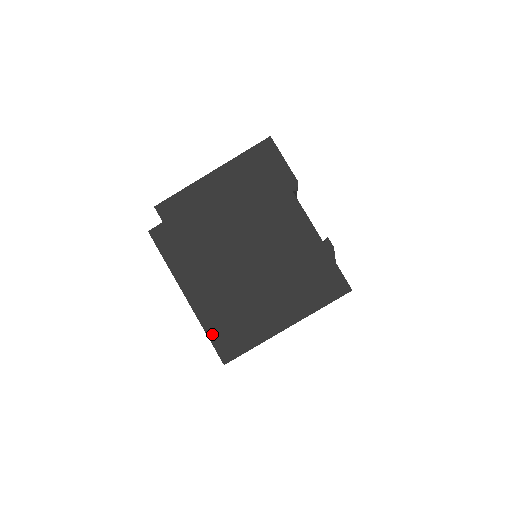
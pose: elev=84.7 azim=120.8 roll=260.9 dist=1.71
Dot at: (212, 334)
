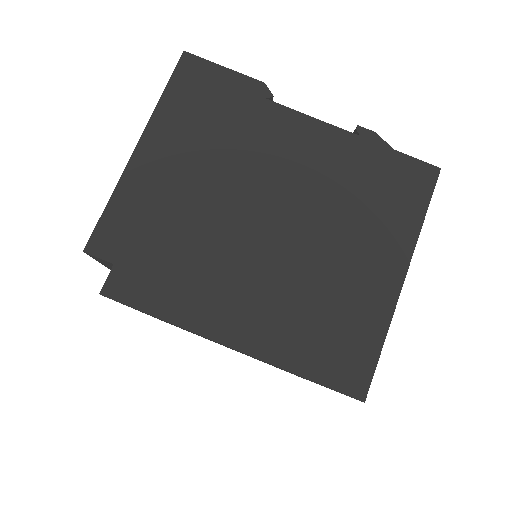
Dot at: (312, 371)
